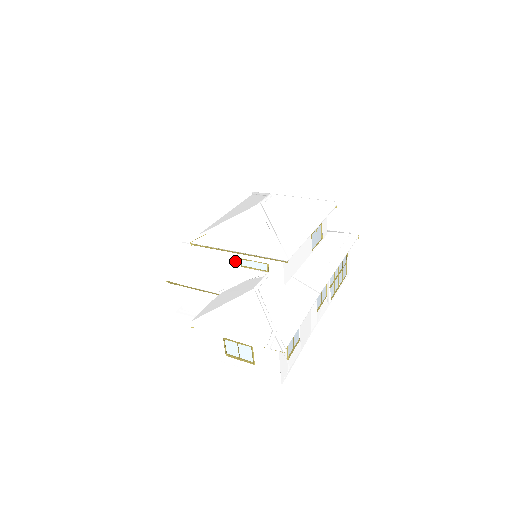
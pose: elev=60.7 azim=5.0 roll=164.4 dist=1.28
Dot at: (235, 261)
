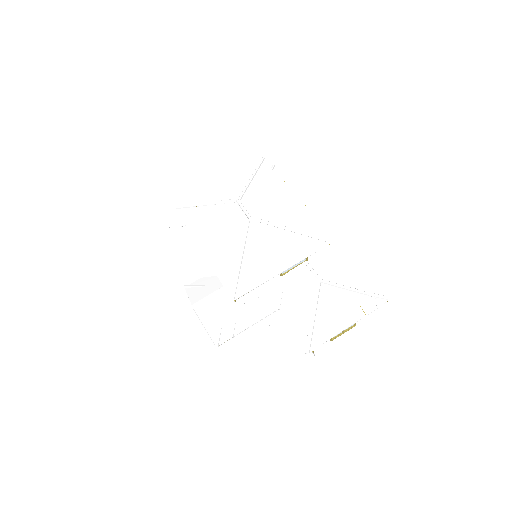
Dot at: (274, 277)
